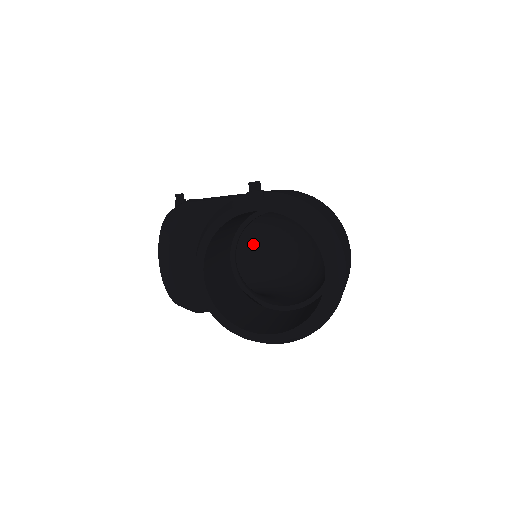
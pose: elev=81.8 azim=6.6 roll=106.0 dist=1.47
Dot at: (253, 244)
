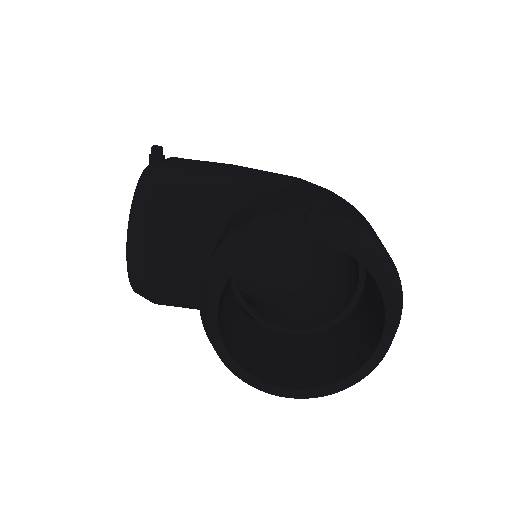
Dot at: occluded
